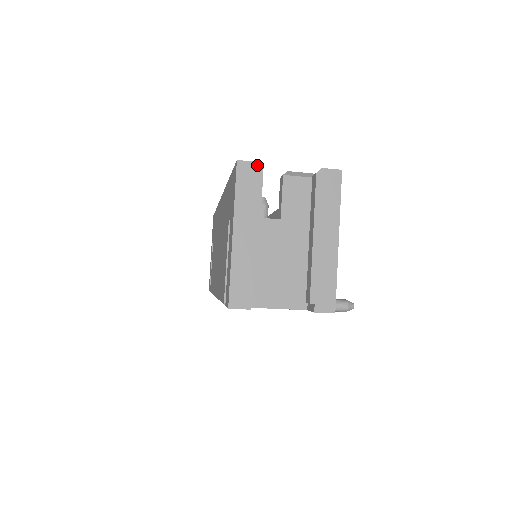
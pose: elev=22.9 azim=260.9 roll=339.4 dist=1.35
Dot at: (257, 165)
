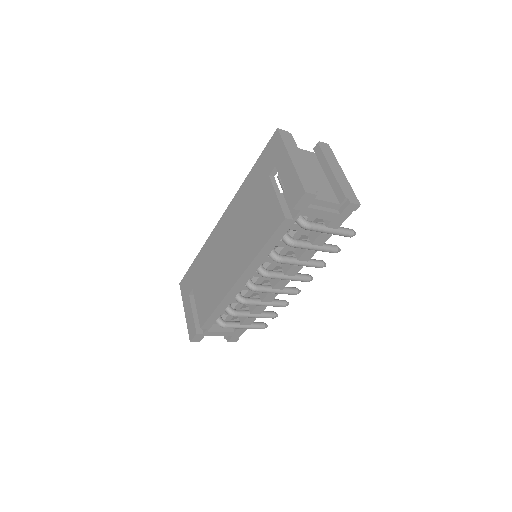
Dot at: (288, 132)
